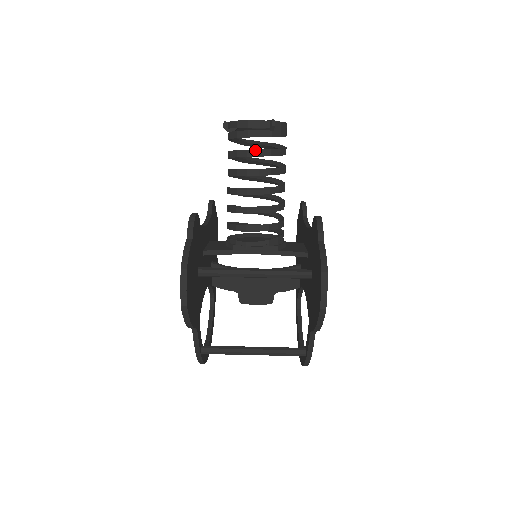
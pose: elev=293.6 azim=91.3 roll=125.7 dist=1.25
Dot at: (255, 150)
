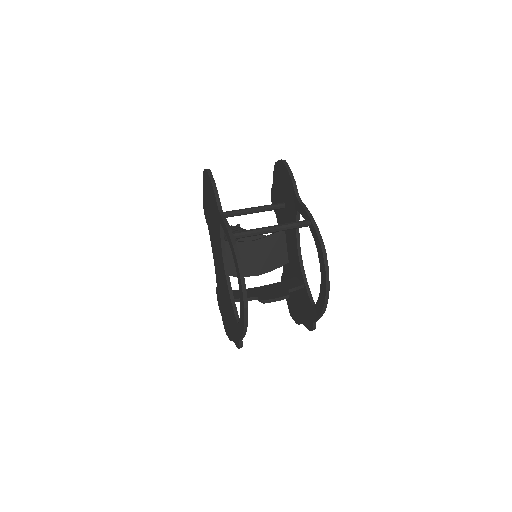
Dot at: (233, 228)
